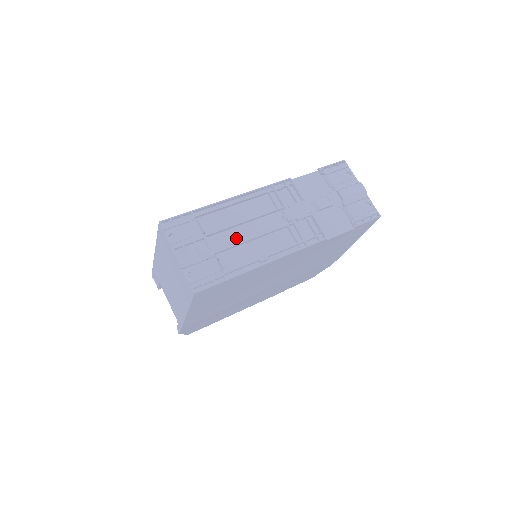
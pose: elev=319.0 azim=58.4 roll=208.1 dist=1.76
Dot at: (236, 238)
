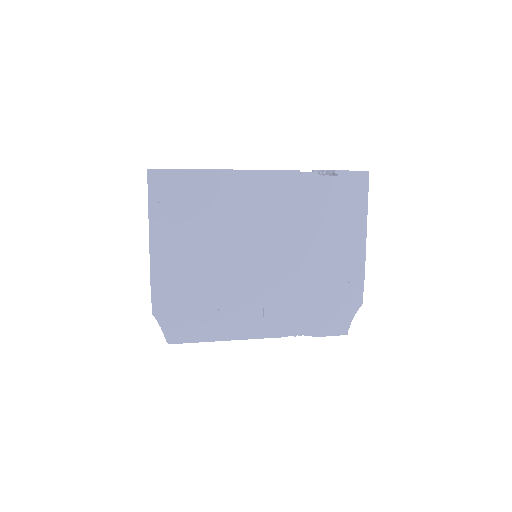
Dot at: occluded
